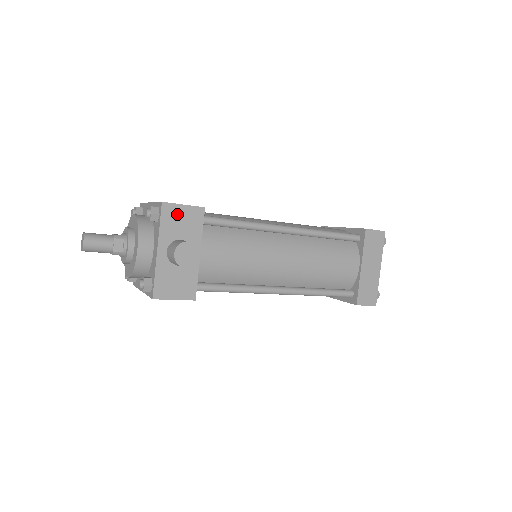
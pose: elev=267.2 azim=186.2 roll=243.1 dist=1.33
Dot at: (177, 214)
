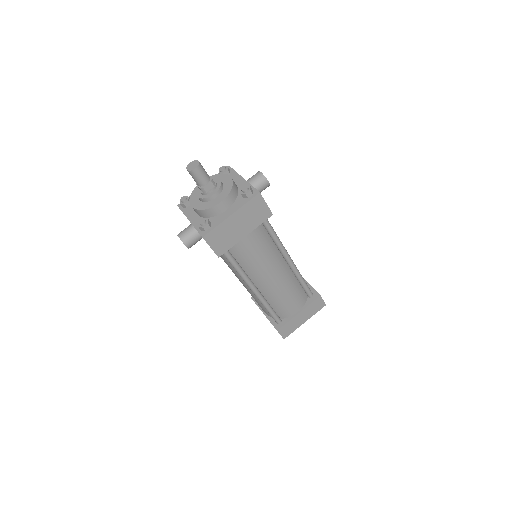
Dot at: occluded
